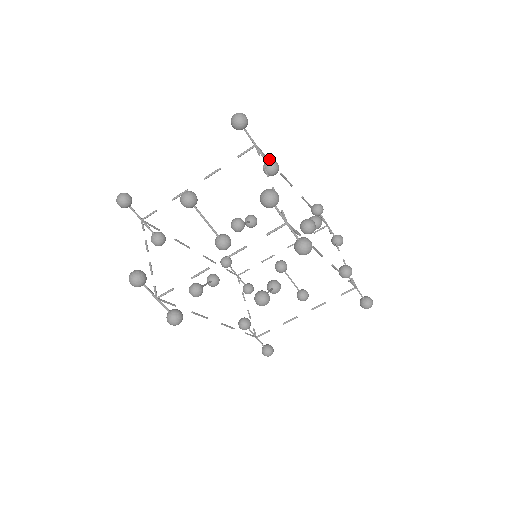
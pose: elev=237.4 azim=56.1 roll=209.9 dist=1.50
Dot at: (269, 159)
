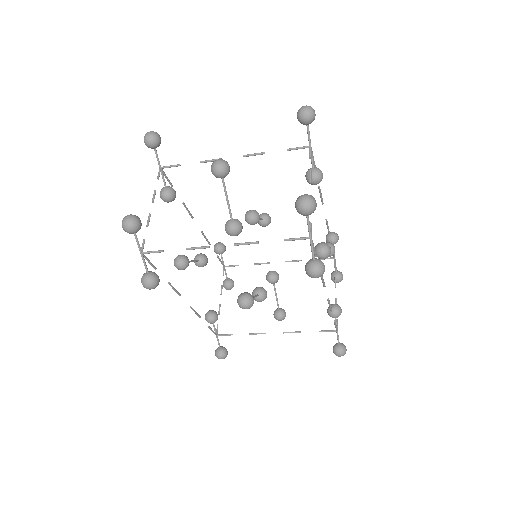
Dot at: occluded
